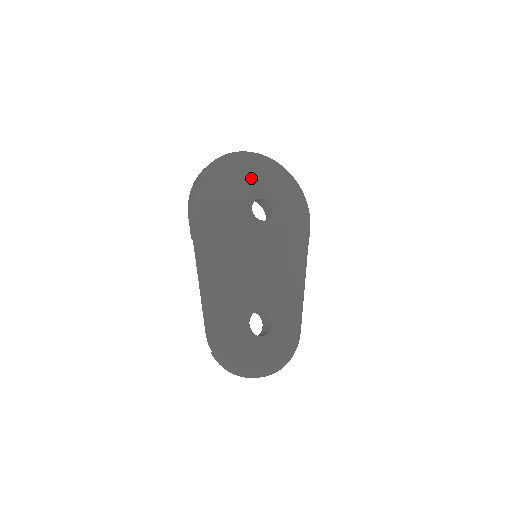
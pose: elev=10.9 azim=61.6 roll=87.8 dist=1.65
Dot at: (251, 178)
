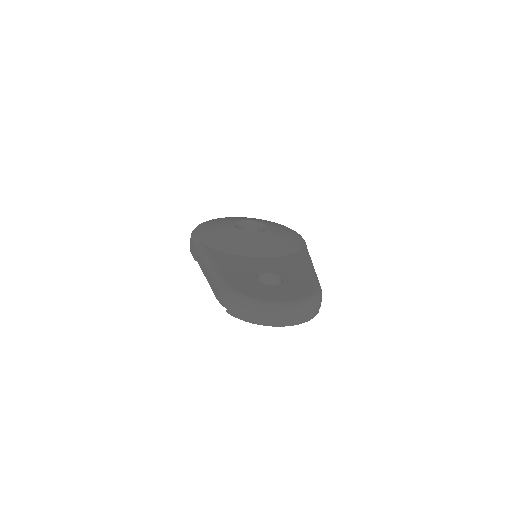
Dot at: occluded
